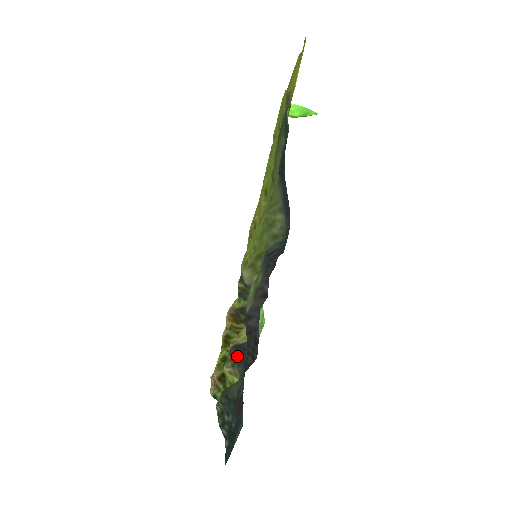
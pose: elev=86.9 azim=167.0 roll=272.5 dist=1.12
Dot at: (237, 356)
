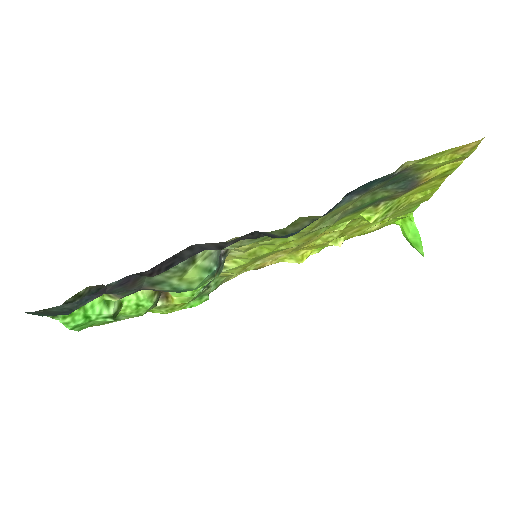
Dot at: occluded
